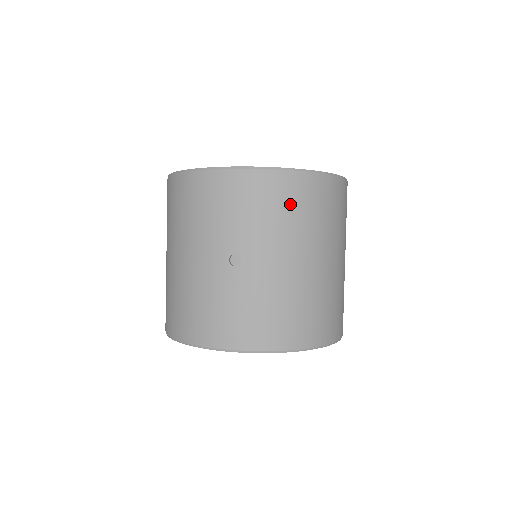
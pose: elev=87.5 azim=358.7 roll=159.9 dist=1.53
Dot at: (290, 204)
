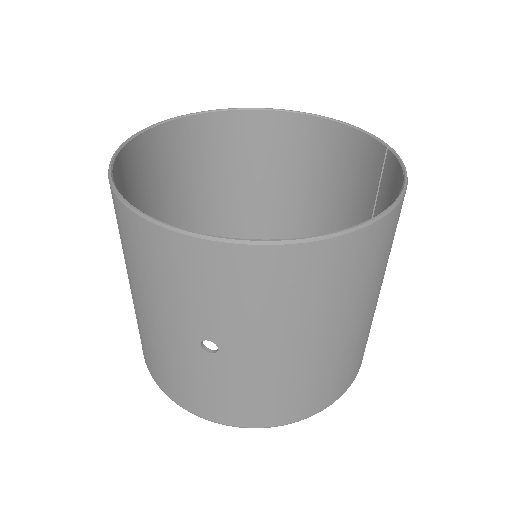
Dot at: (293, 288)
